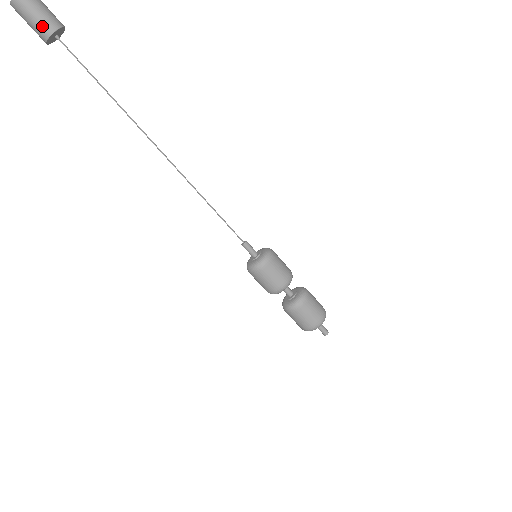
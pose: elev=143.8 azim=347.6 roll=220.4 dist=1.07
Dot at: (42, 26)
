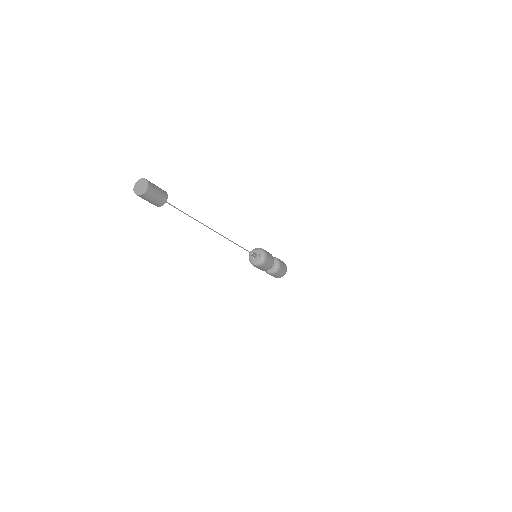
Dot at: (160, 201)
